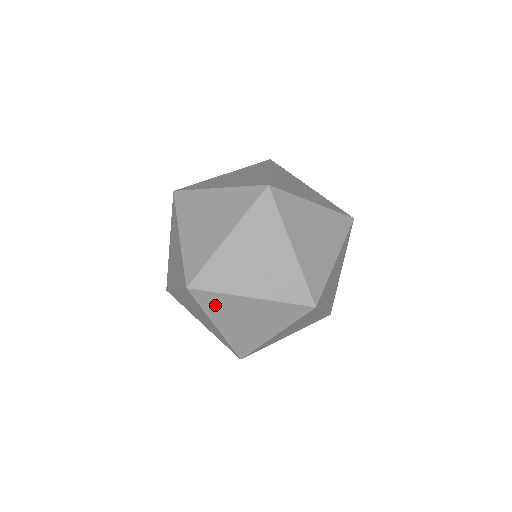
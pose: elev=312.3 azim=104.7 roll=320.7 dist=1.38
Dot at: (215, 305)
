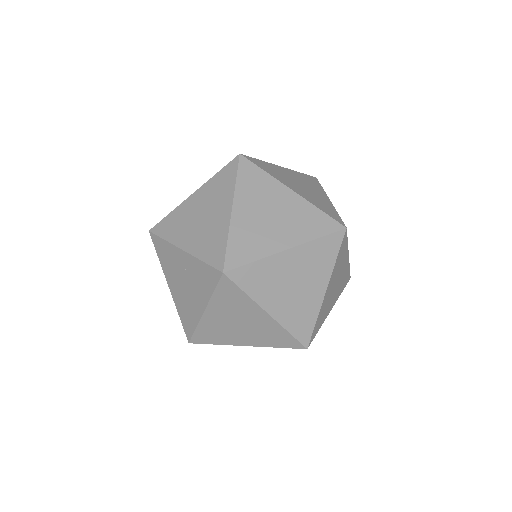
Dot at: (270, 170)
